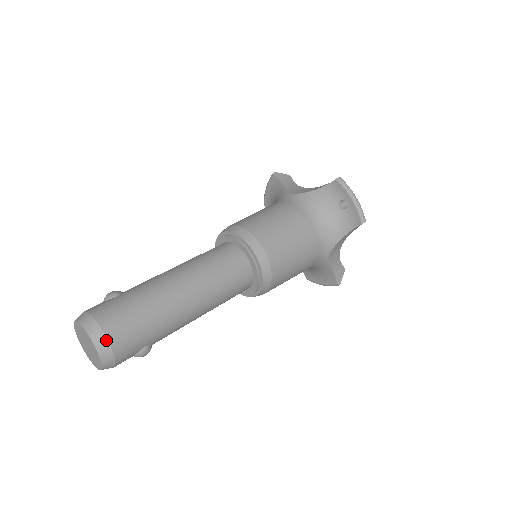
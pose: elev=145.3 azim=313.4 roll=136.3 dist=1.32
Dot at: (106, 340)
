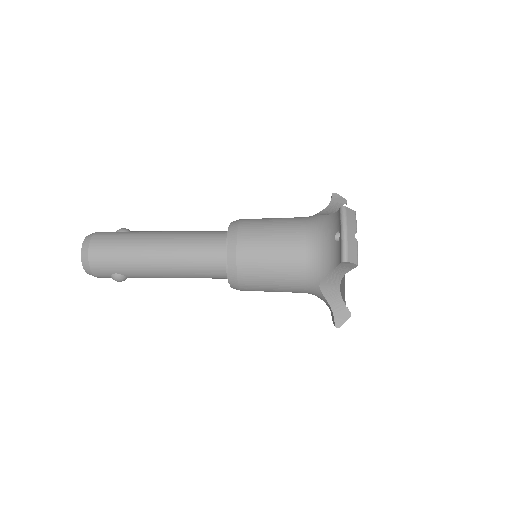
Dot at: (87, 252)
